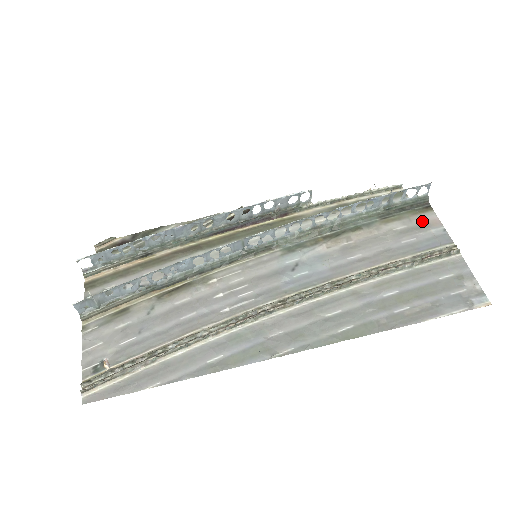
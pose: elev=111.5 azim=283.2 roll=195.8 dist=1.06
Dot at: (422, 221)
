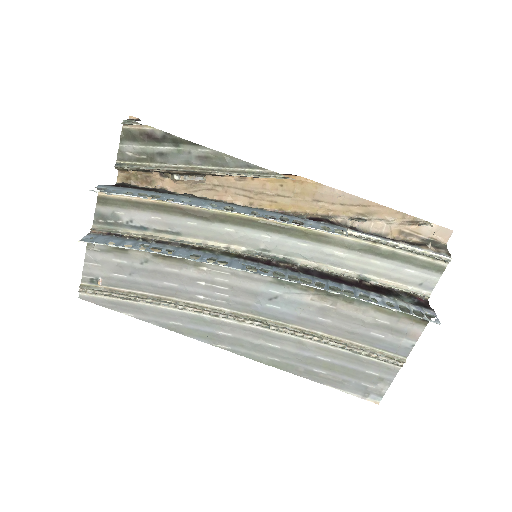
Dot at: (406, 328)
